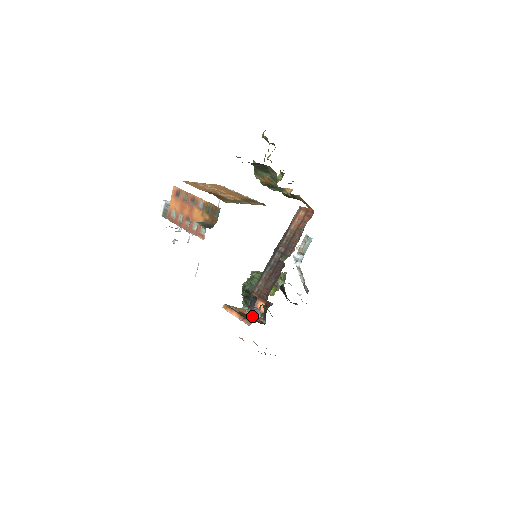
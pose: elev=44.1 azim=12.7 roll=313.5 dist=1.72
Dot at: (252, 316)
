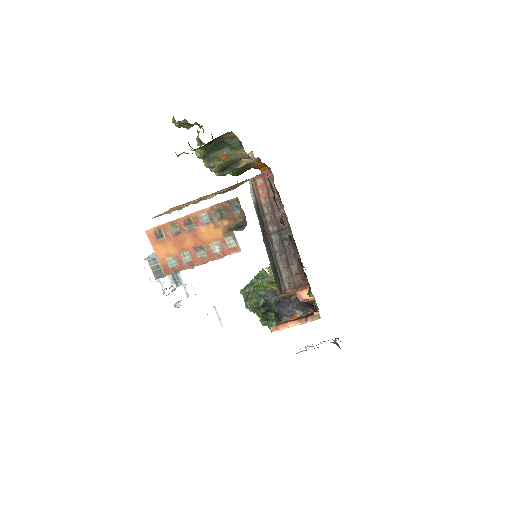
Dot at: (298, 317)
